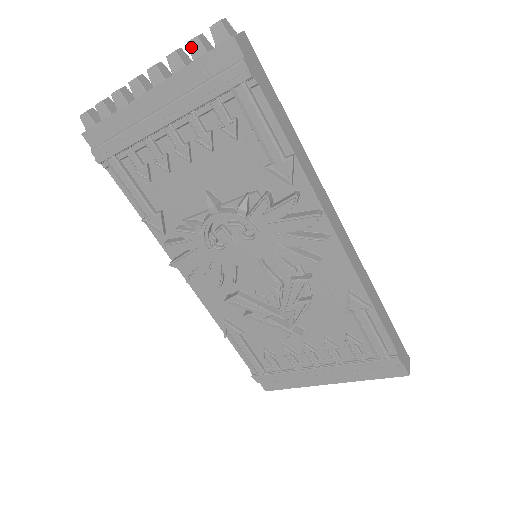
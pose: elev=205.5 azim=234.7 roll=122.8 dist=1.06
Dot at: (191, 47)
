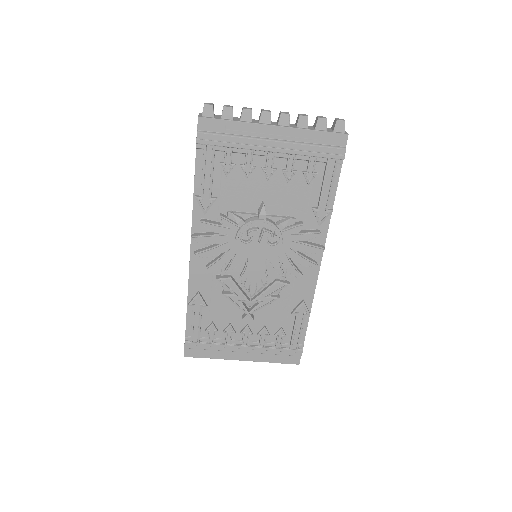
Dot at: (319, 121)
